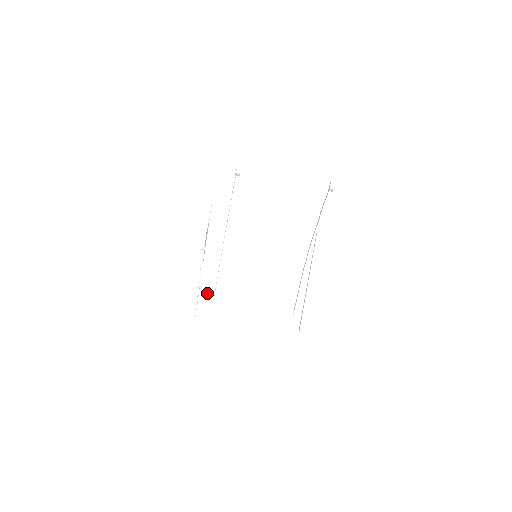
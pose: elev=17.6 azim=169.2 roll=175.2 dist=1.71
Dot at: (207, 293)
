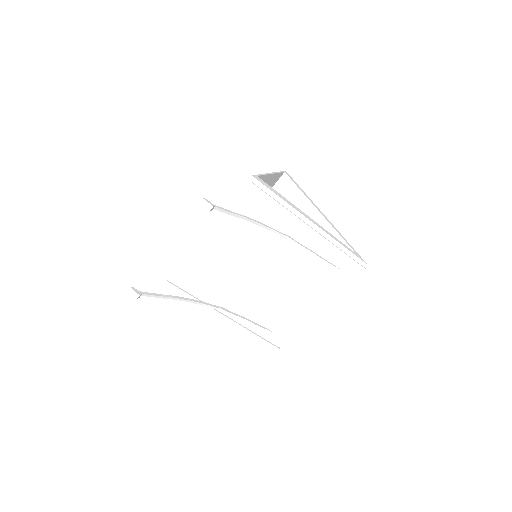
Dot at: (258, 334)
